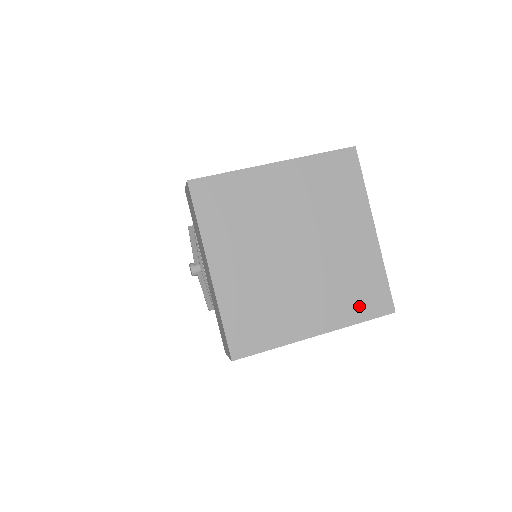
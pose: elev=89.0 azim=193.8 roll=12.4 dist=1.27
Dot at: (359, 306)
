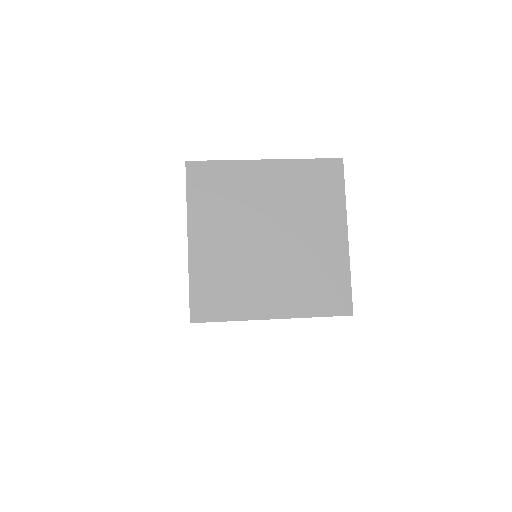
Dot at: (318, 301)
